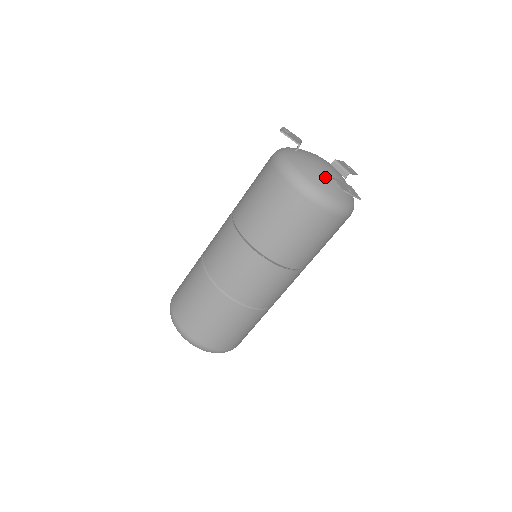
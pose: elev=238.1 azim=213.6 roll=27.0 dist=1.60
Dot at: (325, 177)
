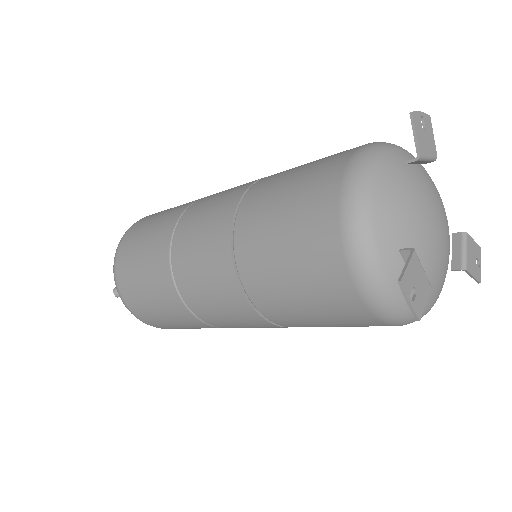
Dot at: (447, 268)
